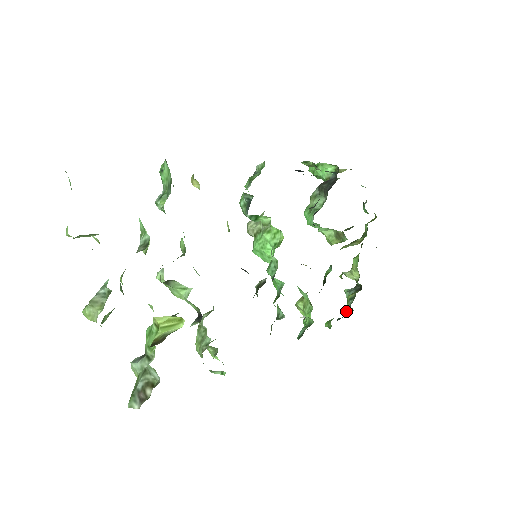
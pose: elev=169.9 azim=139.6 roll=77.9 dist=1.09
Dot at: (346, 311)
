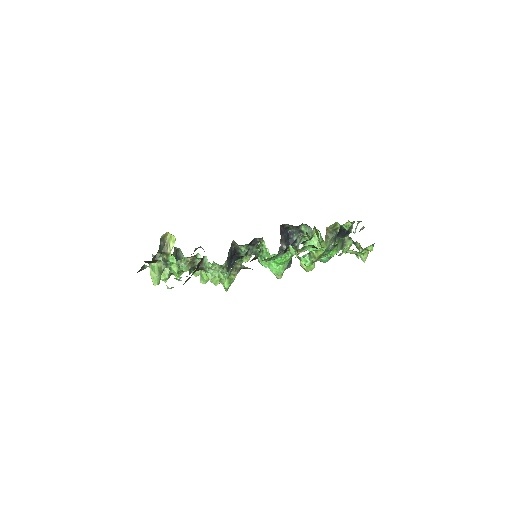
Dot at: occluded
